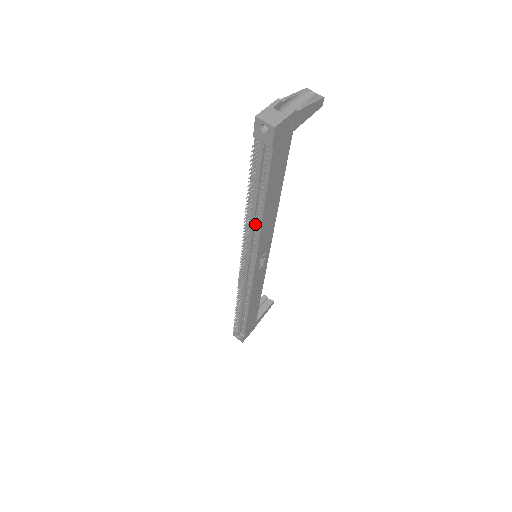
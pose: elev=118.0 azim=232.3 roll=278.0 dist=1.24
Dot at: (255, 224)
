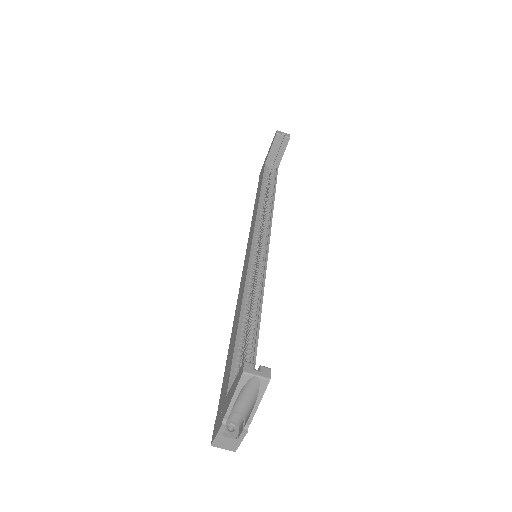
Dot at: occluded
